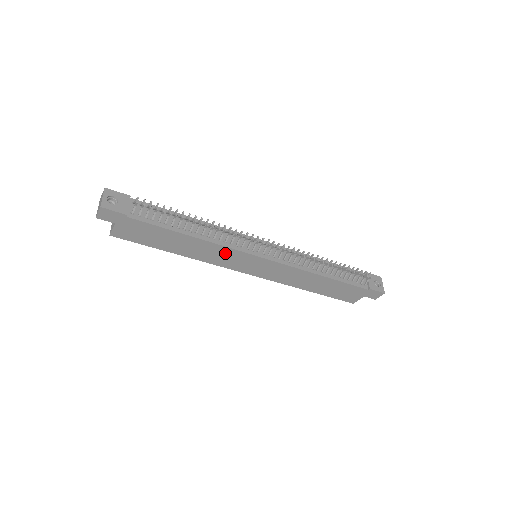
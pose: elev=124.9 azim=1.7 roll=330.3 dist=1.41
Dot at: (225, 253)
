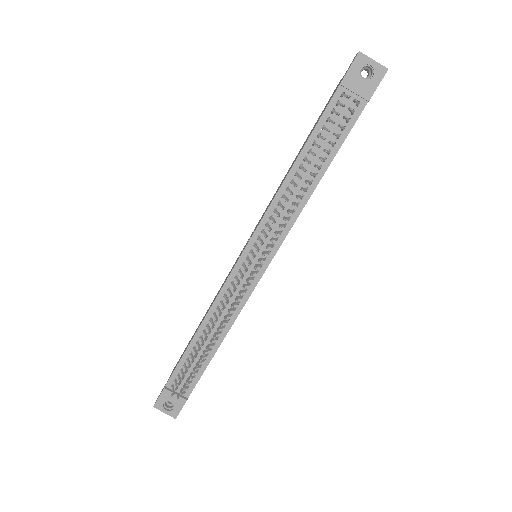
Dot at: occluded
